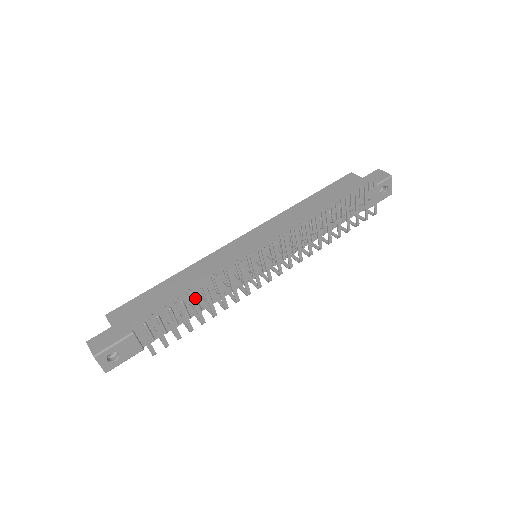
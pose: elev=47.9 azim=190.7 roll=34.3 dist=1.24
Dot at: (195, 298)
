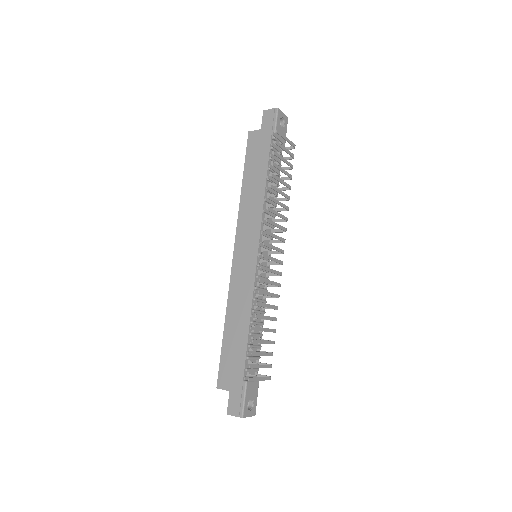
Dot at: (259, 328)
